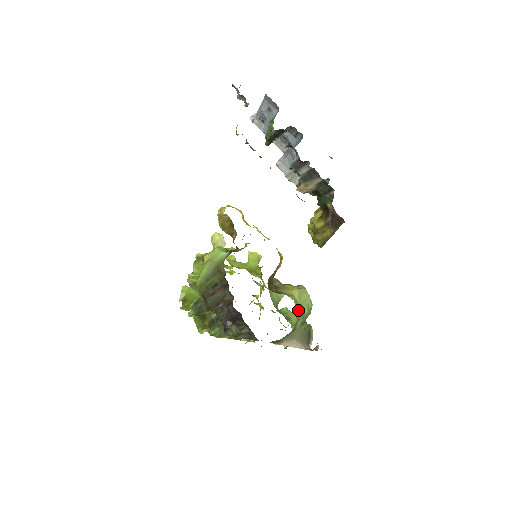
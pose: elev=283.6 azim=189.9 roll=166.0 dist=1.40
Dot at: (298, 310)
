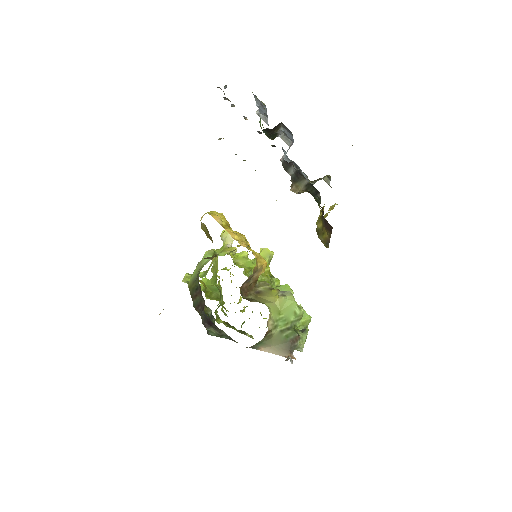
Dot at: (277, 318)
